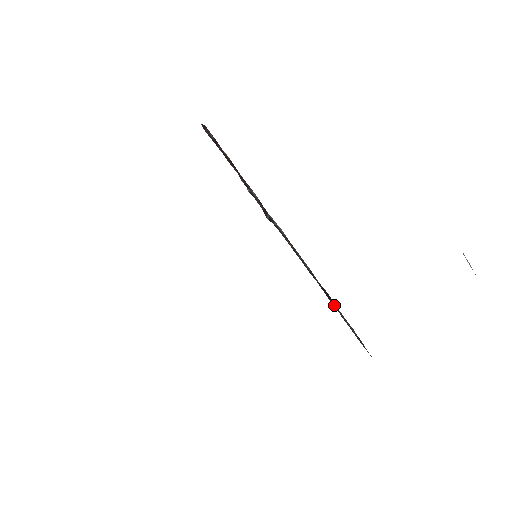
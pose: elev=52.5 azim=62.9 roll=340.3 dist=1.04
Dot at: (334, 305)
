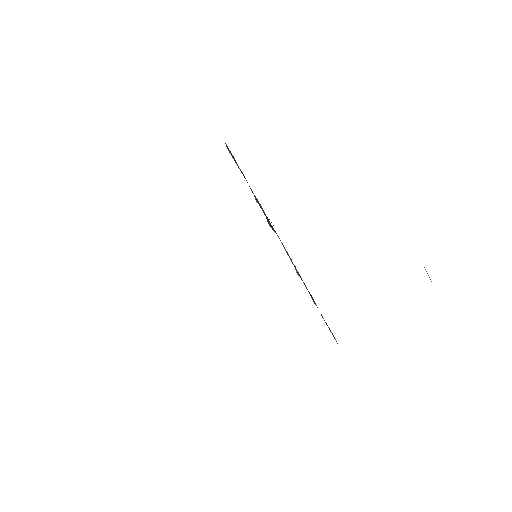
Dot at: occluded
